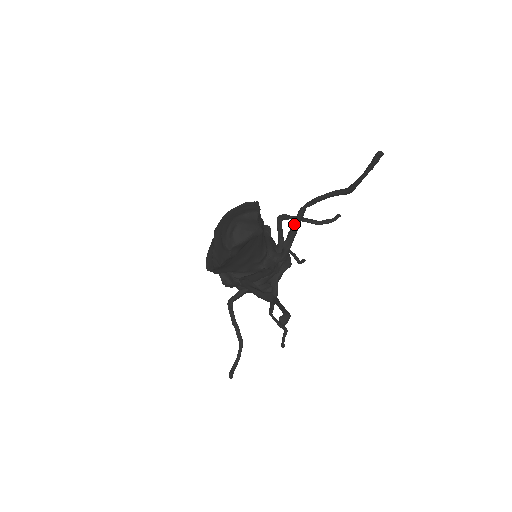
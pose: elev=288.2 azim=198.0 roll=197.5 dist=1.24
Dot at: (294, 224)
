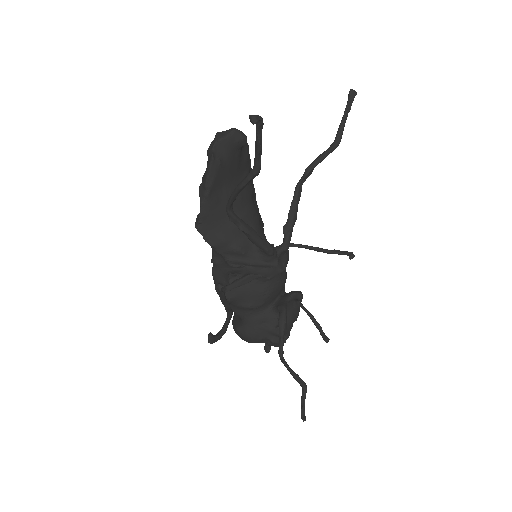
Dot at: (292, 202)
